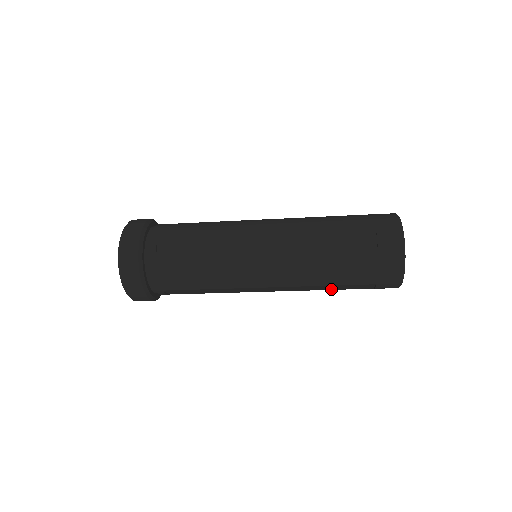
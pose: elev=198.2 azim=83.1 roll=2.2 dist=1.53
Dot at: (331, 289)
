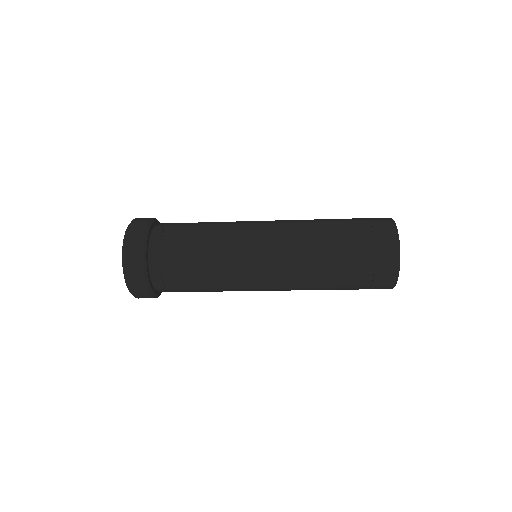
Dot at: occluded
